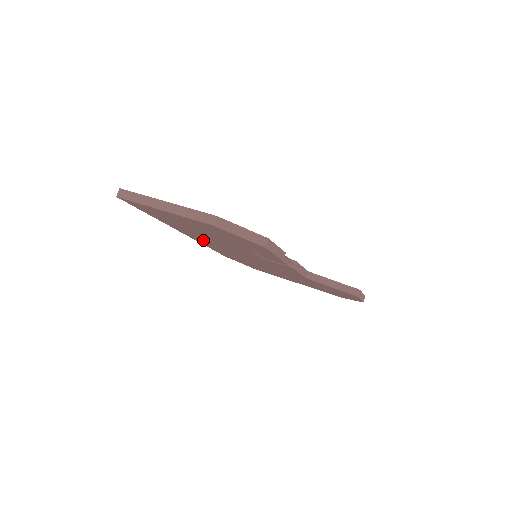
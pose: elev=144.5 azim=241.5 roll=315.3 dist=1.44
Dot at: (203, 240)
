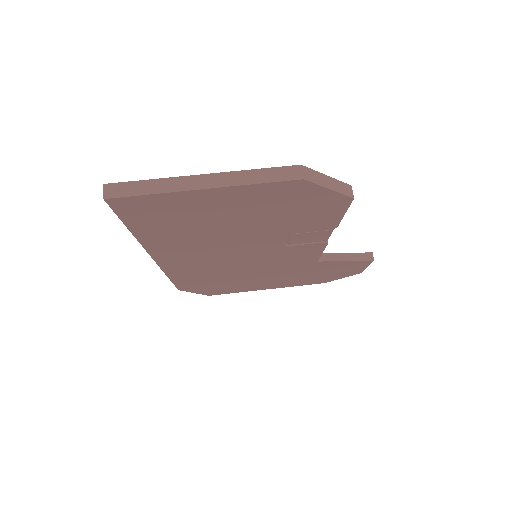
Dot at: (186, 259)
